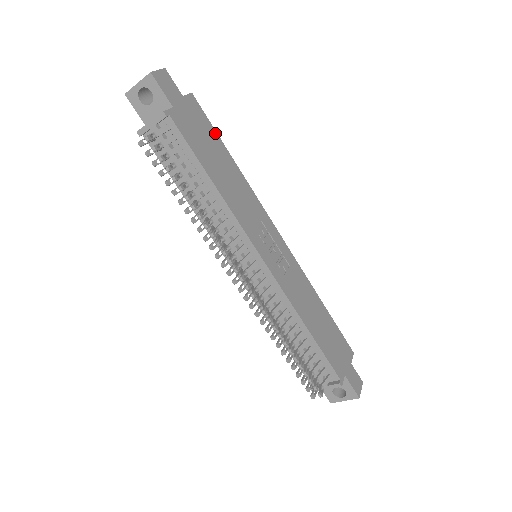
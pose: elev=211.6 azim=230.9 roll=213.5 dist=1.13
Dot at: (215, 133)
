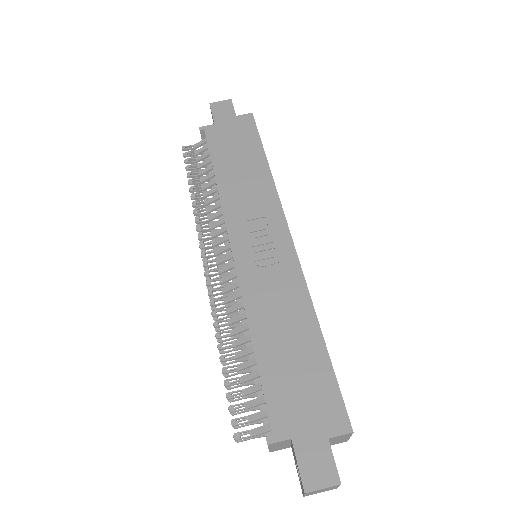
Dot at: (258, 141)
